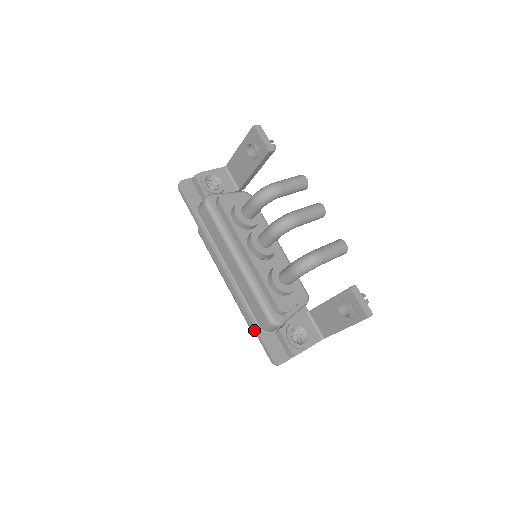
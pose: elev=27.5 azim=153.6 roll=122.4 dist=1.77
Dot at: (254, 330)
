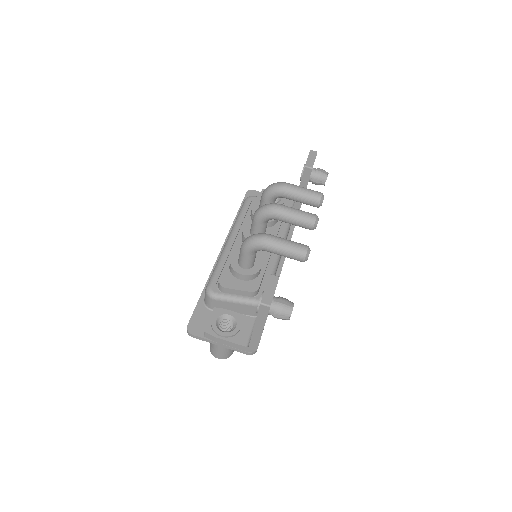
Dot at: (200, 299)
